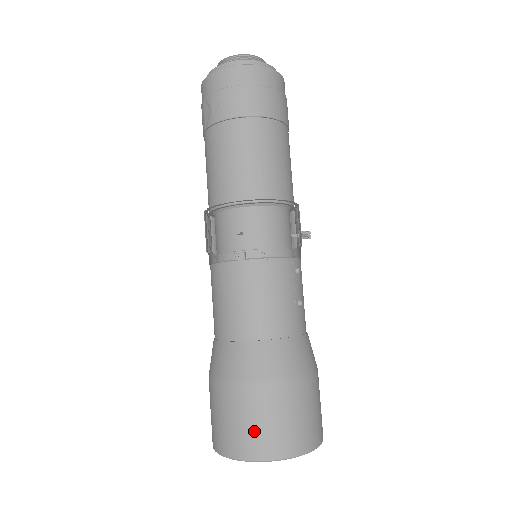
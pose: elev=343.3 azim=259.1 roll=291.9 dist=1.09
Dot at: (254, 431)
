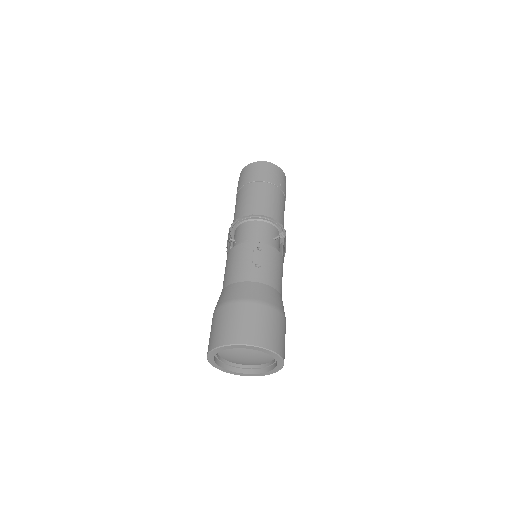
Dot at: (212, 334)
